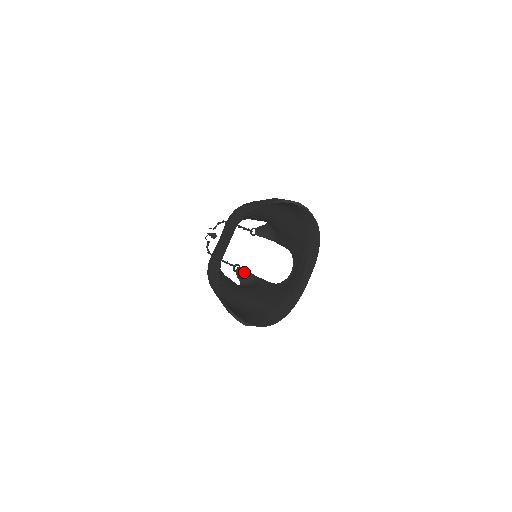
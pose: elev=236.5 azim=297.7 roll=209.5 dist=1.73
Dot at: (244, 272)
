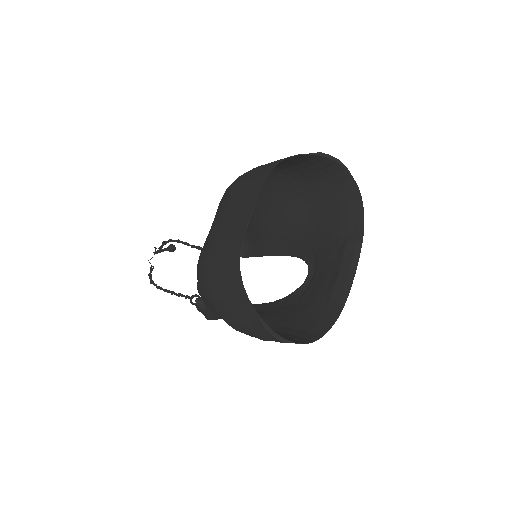
Dot at: occluded
